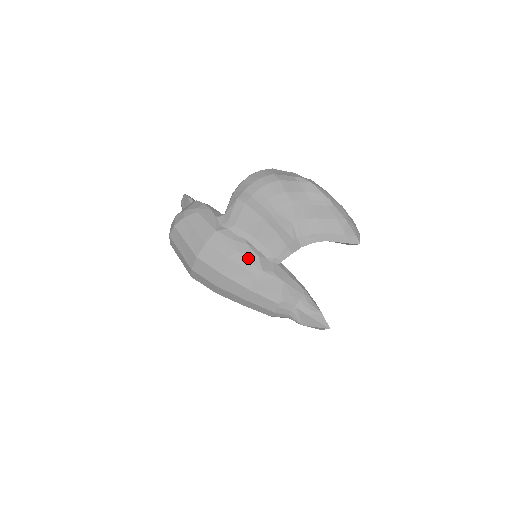
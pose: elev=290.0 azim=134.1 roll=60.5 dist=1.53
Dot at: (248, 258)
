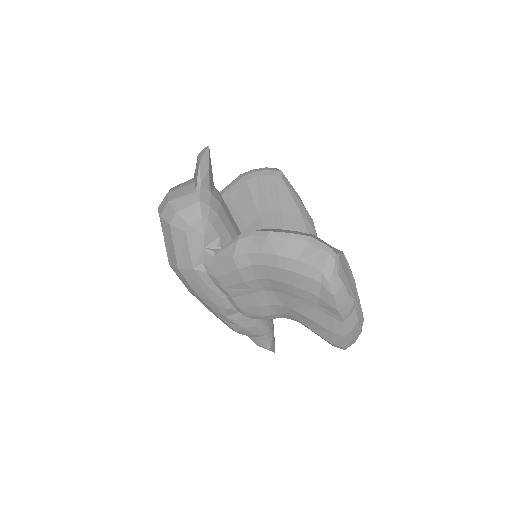
Dot at: (215, 305)
